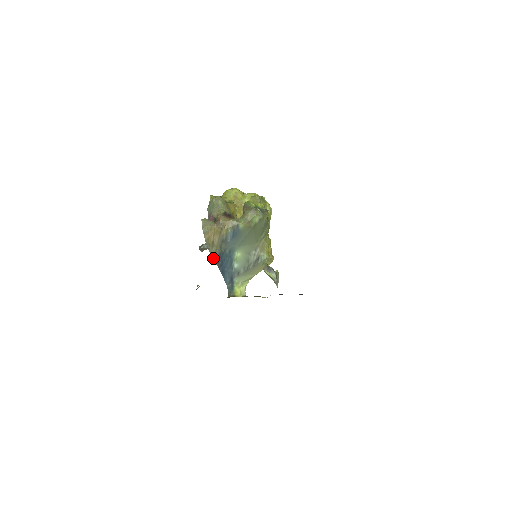
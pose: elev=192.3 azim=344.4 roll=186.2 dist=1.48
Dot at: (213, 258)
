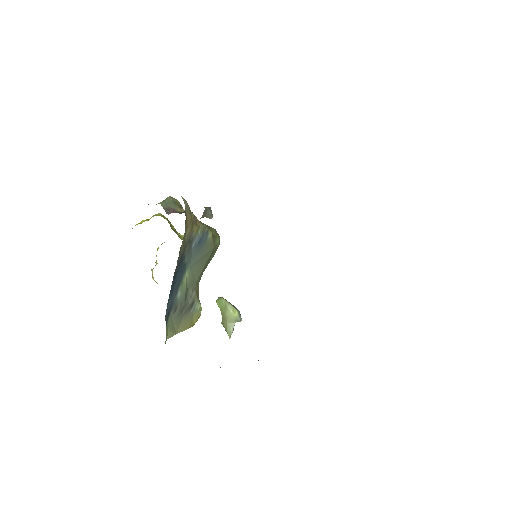
Dot at: occluded
